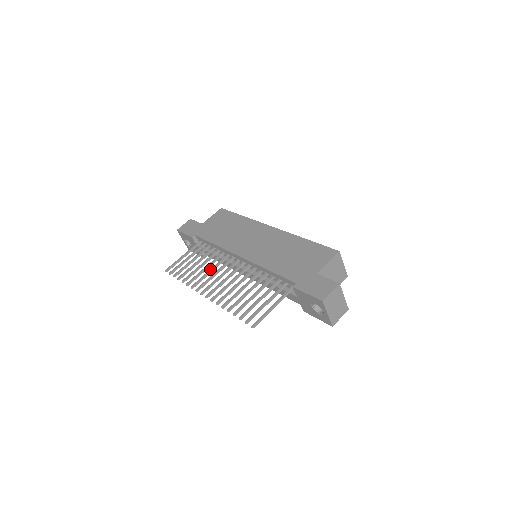
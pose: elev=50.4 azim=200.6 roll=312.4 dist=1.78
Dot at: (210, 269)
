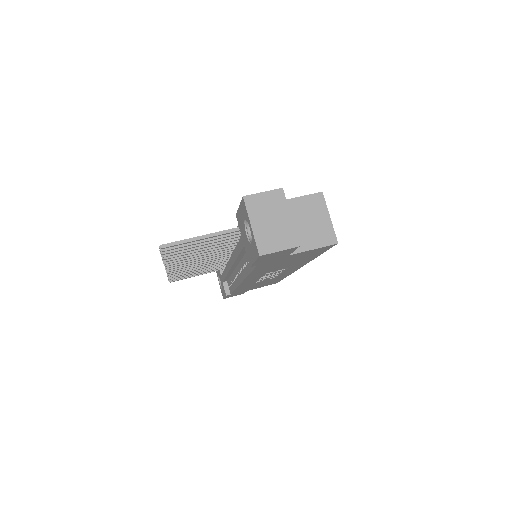
Dot at: occluded
